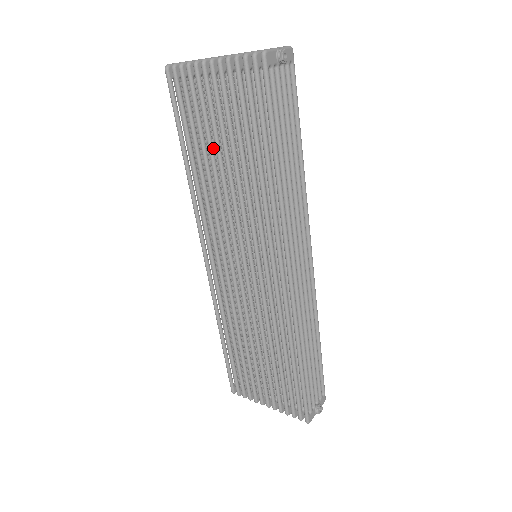
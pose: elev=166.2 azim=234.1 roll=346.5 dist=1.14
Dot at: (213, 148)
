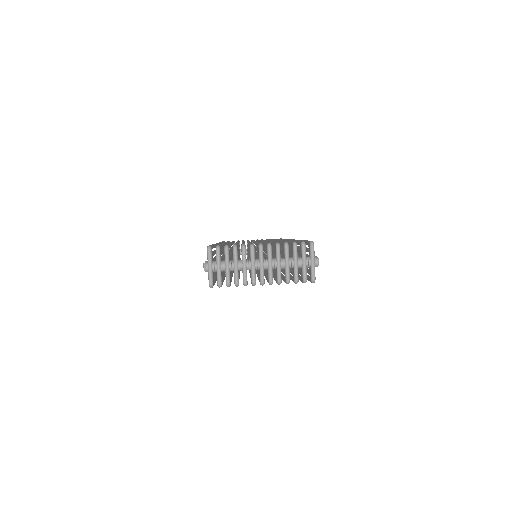
Dot at: occluded
